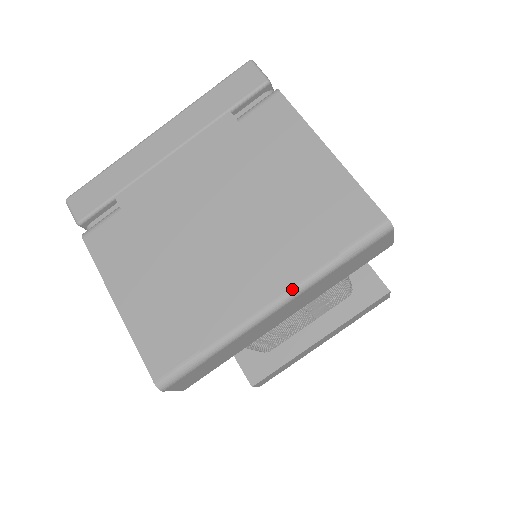
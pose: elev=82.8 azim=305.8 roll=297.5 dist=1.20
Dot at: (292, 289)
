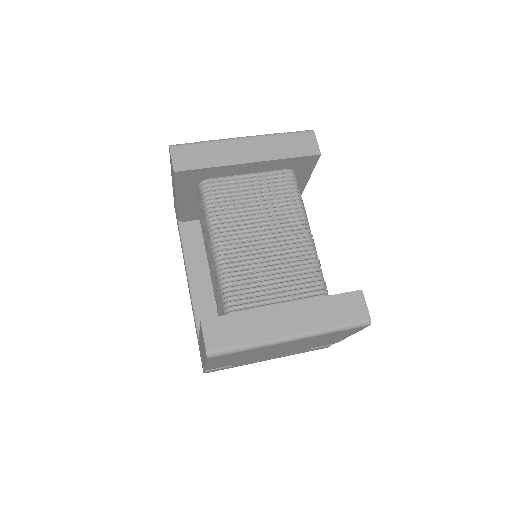
Dot at: (256, 136)
